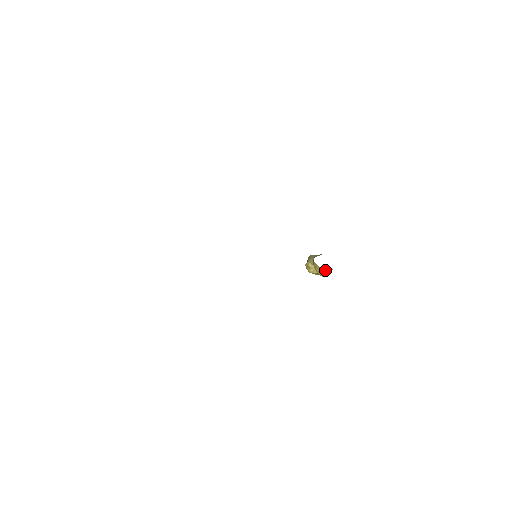
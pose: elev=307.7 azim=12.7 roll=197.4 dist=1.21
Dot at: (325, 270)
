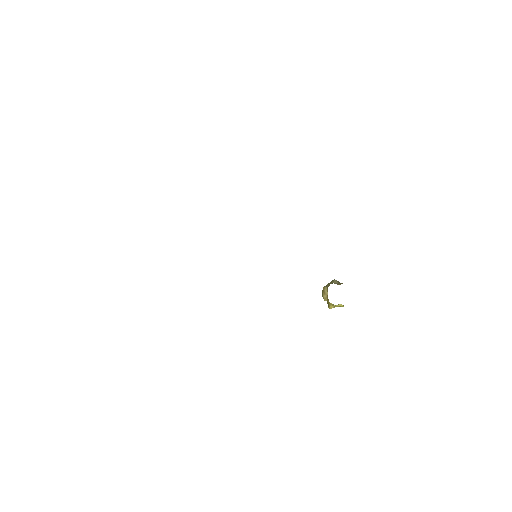
Dot at: (330, 303)
